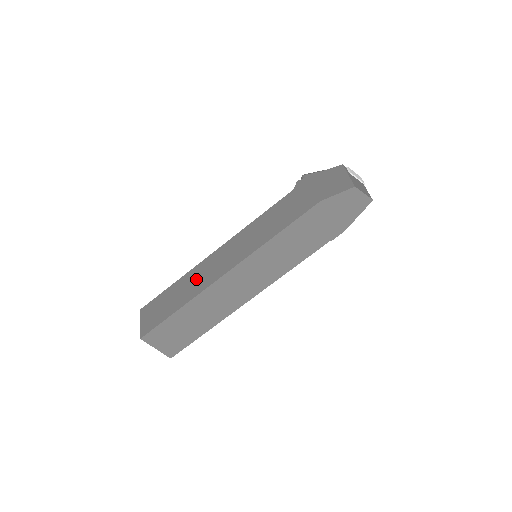
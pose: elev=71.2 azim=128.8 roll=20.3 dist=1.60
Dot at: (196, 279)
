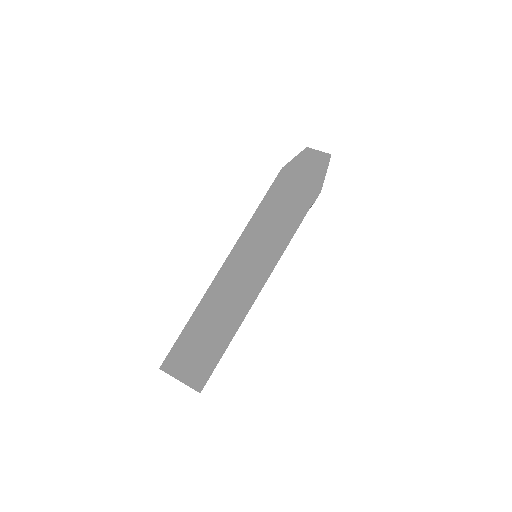
Dot at: occluded
